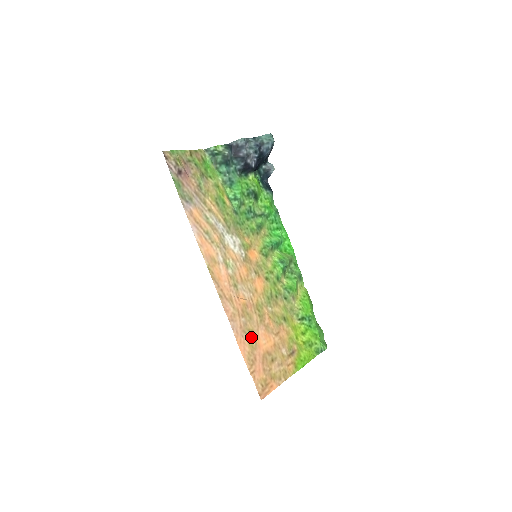
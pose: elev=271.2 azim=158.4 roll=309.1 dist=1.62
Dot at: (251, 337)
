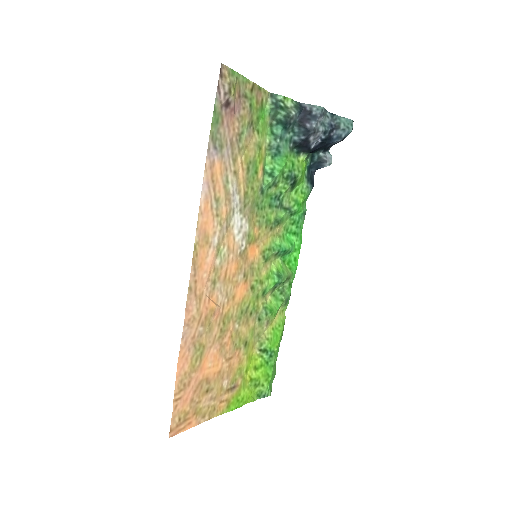
Dot at: (198, 354)
